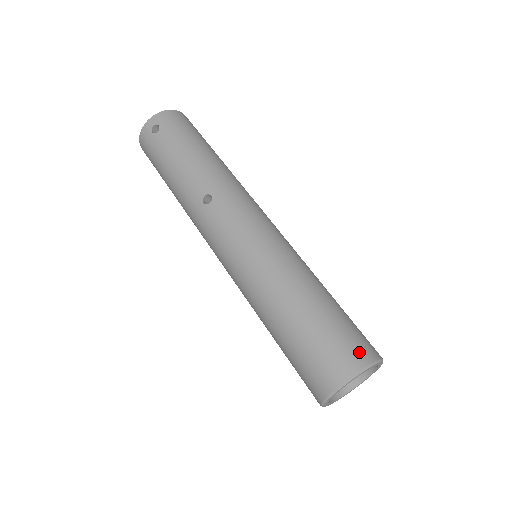
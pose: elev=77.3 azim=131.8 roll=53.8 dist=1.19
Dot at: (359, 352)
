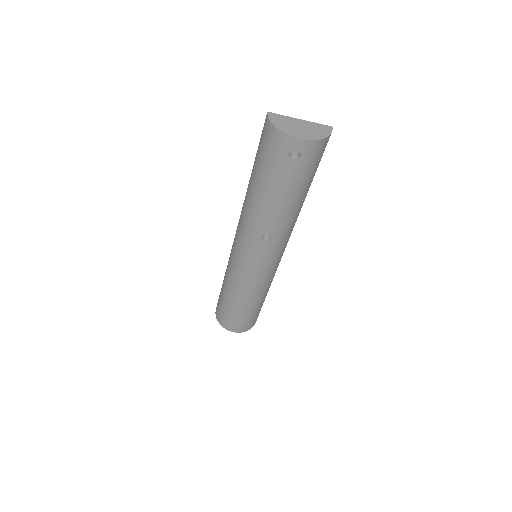
Dot at: (251, 325)
